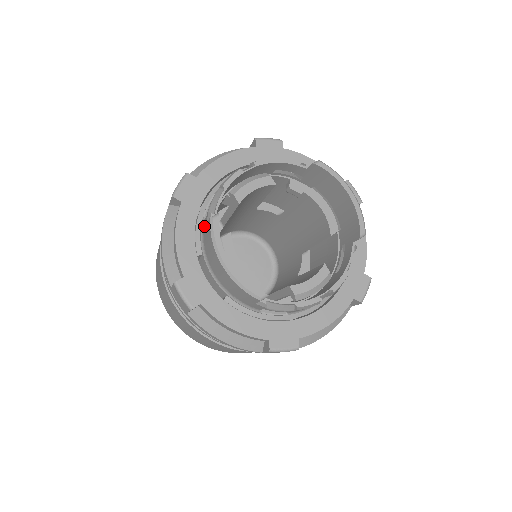
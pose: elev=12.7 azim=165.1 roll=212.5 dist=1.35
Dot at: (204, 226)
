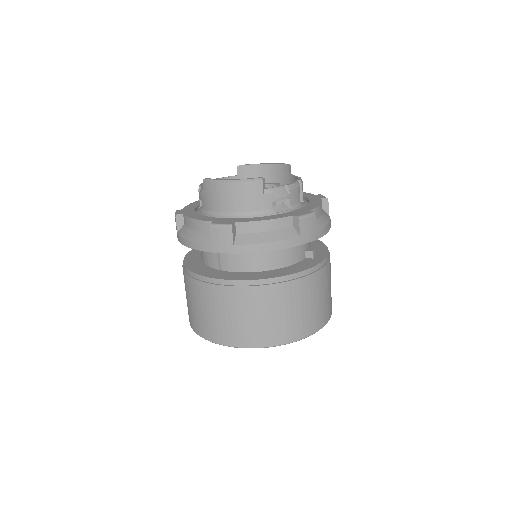
Dot at: (205, 205)
